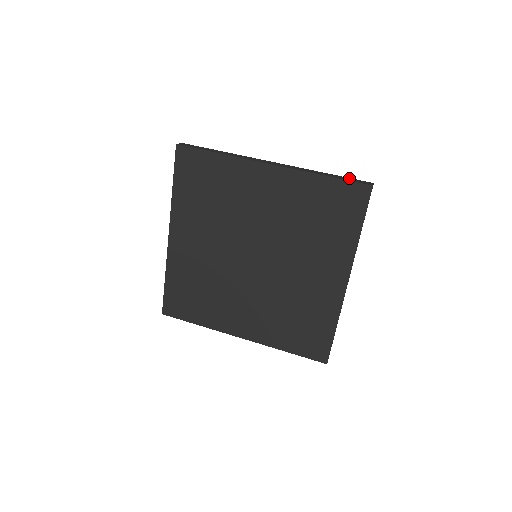
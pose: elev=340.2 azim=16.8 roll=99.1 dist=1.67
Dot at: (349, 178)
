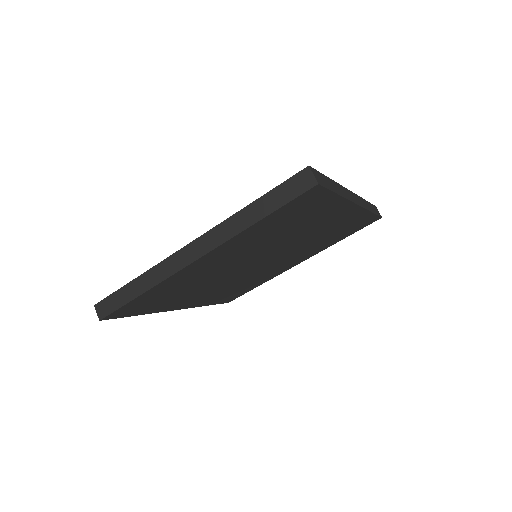
Dot at: (279, 189)
